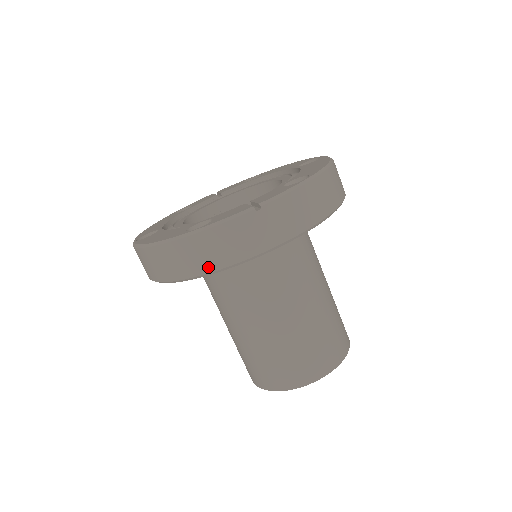
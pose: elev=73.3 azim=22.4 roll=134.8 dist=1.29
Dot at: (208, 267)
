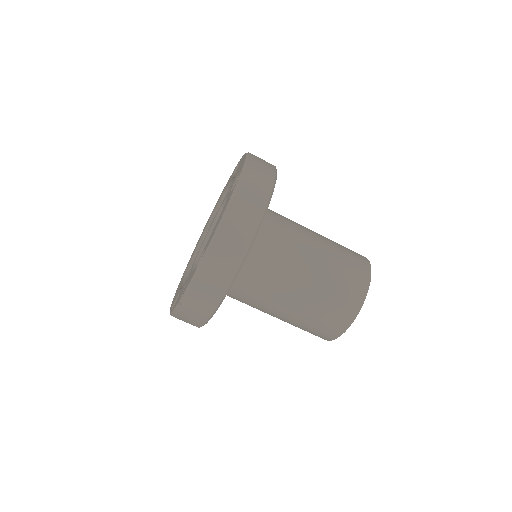
Dot at: occluded
